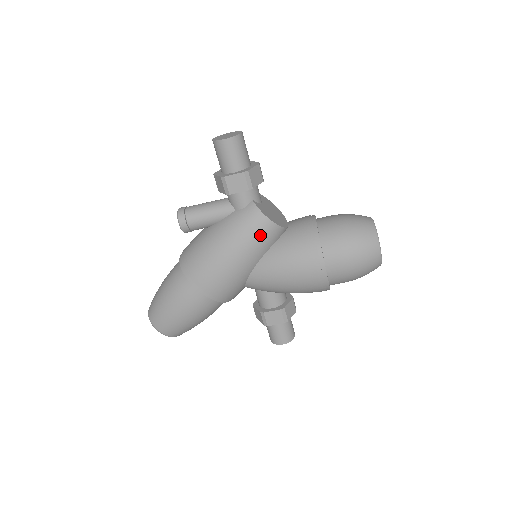
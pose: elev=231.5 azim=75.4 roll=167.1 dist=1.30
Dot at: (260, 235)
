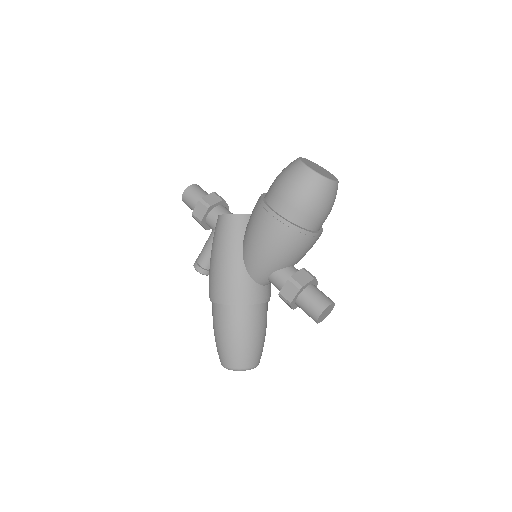
Dot at: (228, 229)
